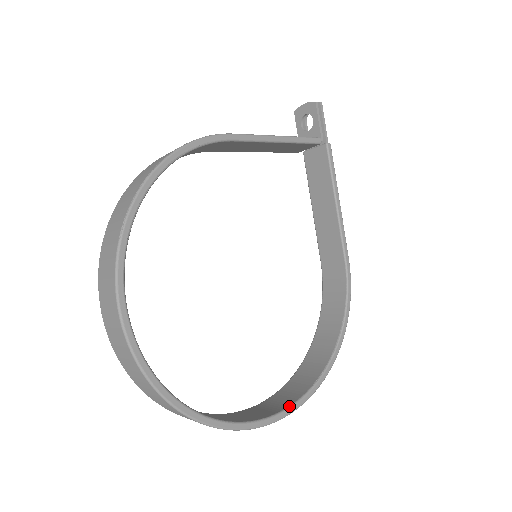
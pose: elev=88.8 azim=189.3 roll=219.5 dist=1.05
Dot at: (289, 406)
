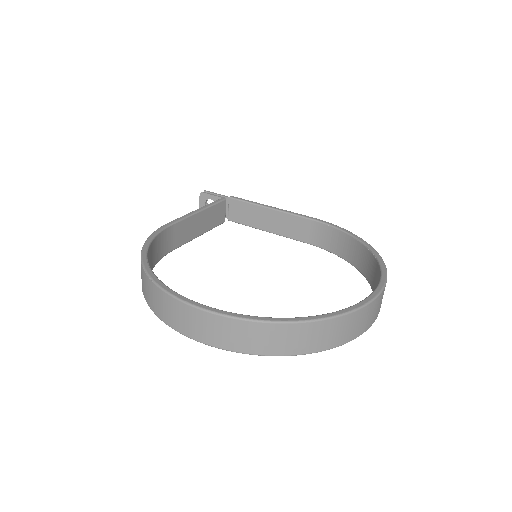
Dot at: occluded
